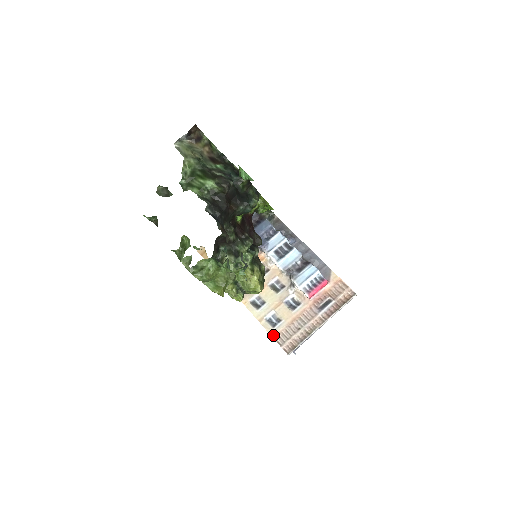
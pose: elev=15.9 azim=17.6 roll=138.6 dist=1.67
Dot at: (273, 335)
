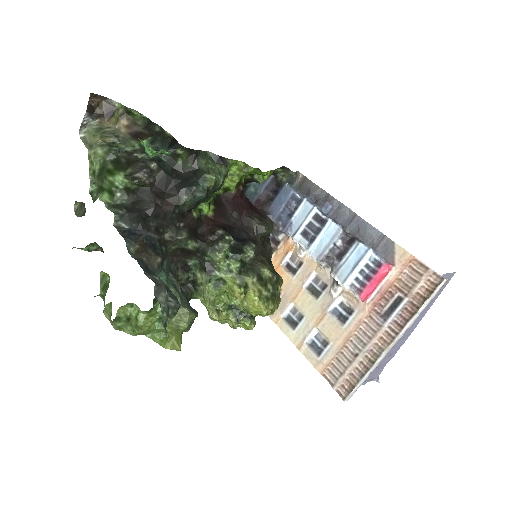
Dot at: (319, 369)
